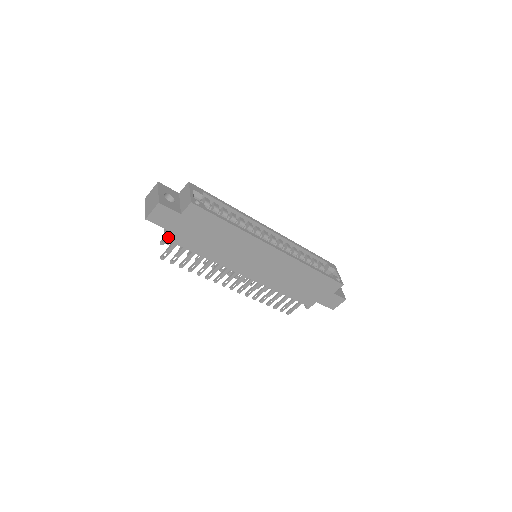
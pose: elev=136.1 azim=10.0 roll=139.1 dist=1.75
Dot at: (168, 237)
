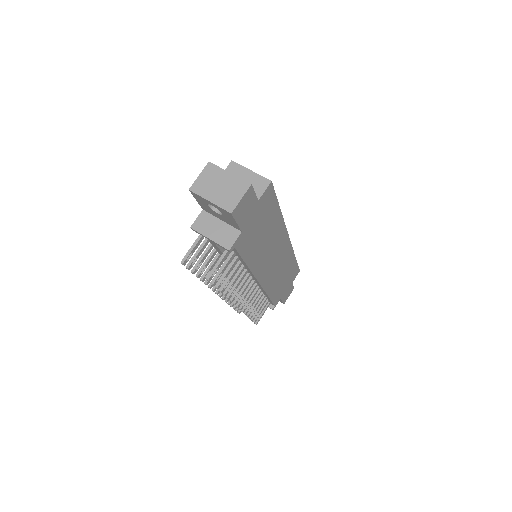
Dot at: (232, 240)
